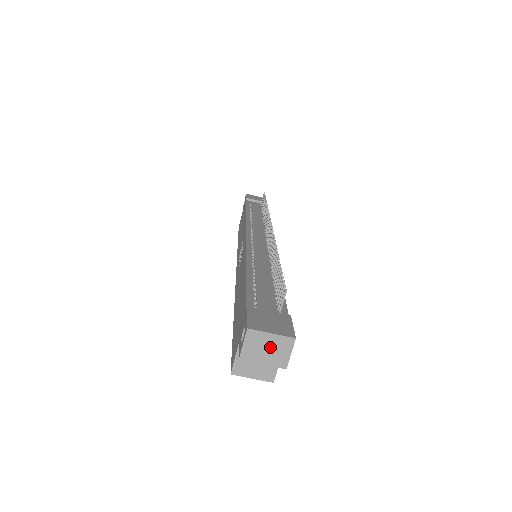
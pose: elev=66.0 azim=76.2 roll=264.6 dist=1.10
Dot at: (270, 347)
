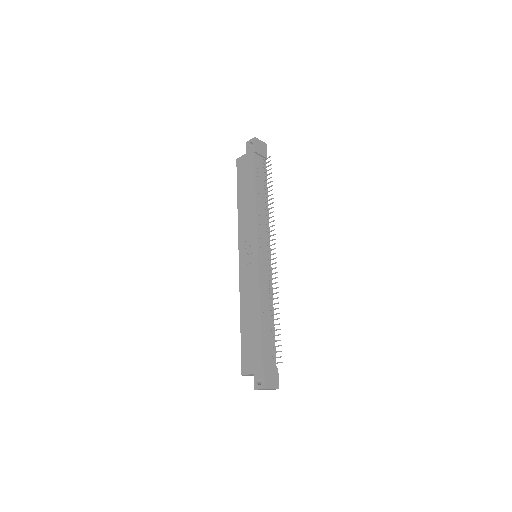
Dot at: (268, 389)
